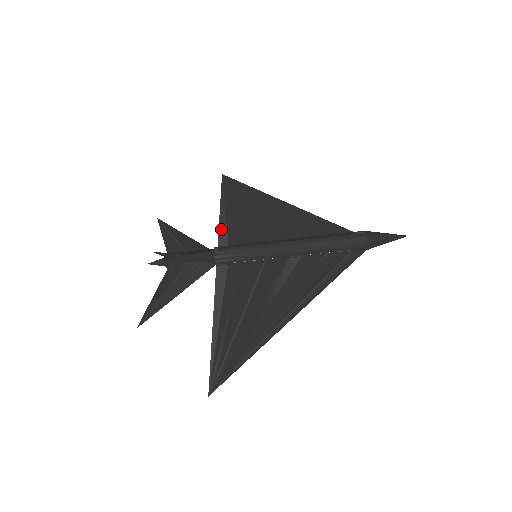
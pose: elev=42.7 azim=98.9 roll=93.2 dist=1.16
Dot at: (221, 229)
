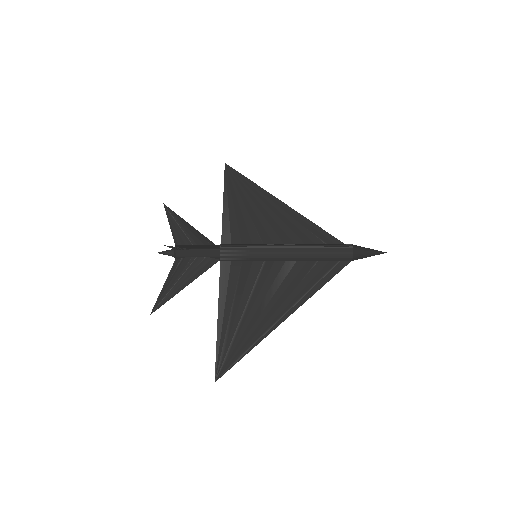
Dot at: (224, 224)
